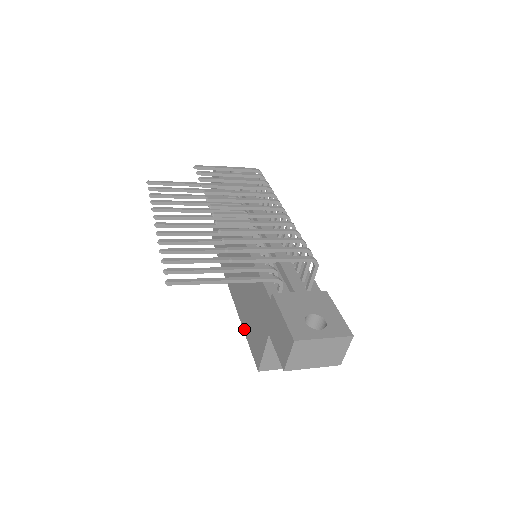
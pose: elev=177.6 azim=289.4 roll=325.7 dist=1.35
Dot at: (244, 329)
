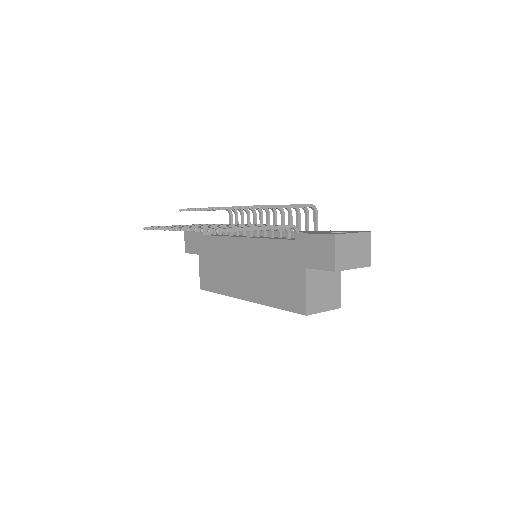
Dot at: (274, 305)
